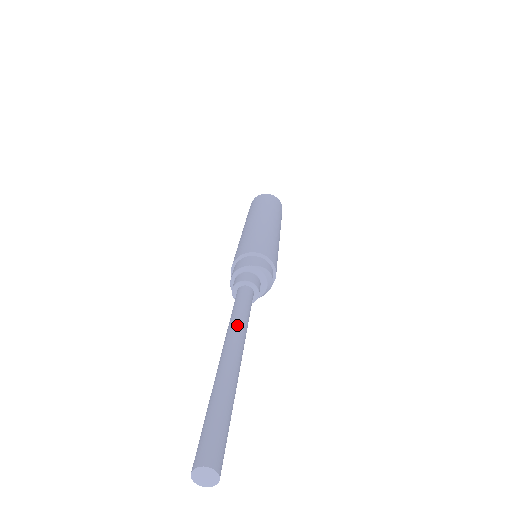
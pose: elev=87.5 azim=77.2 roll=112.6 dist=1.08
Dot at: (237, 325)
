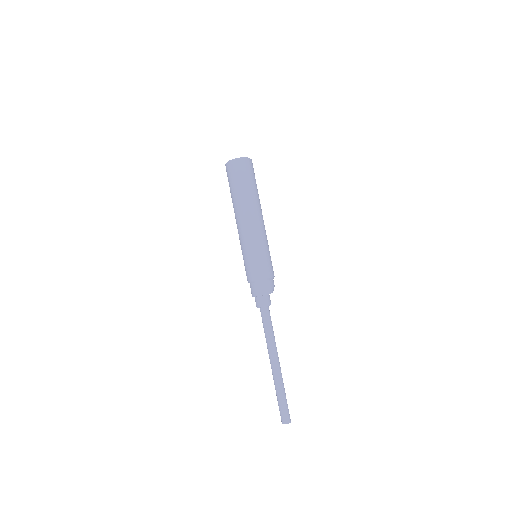
Dot at: (271, 346)
